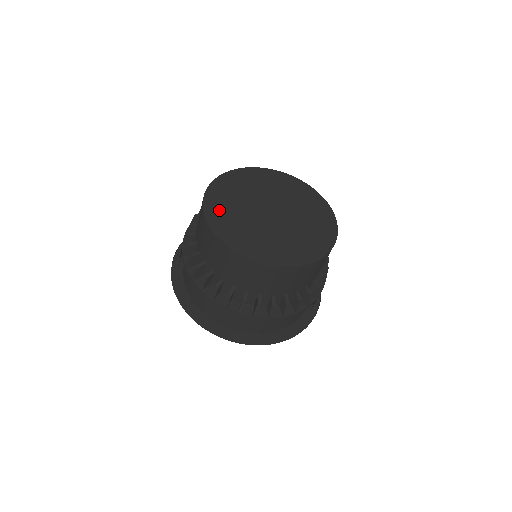
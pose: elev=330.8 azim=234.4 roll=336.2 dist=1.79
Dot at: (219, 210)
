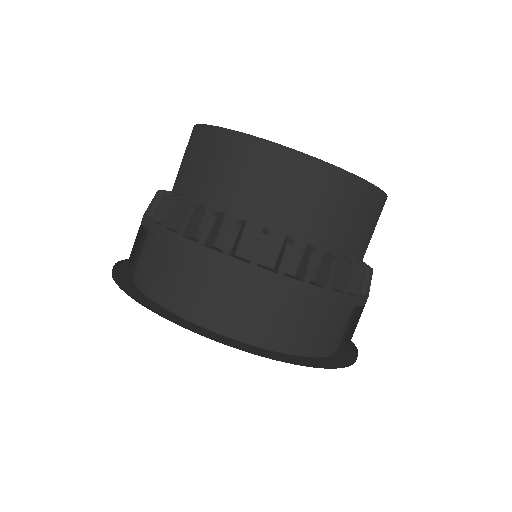
Dot at: occluded
